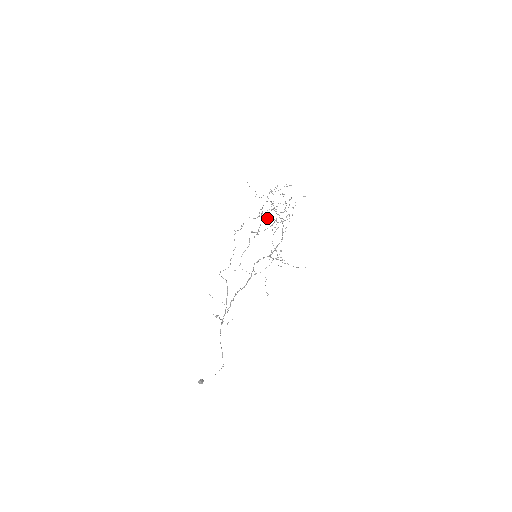
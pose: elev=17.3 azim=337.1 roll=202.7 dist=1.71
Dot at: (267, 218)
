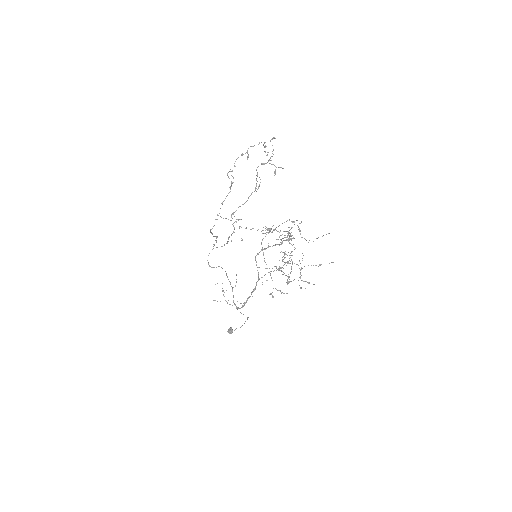
Dot at: occluded
